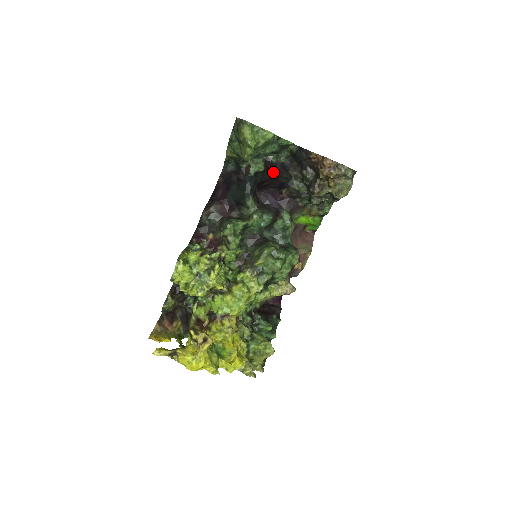
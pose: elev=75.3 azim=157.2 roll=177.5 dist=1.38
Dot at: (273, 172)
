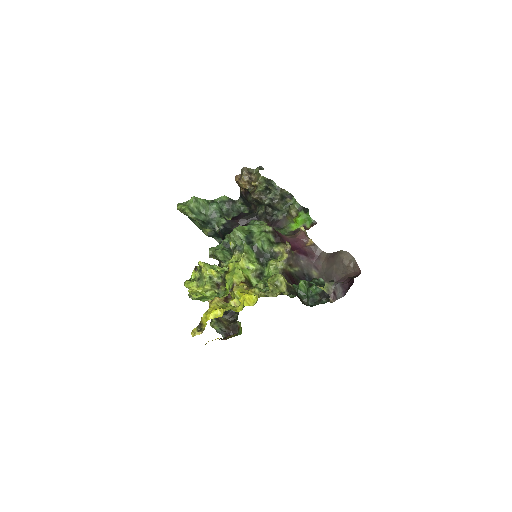
Dot at: (238, 219)
